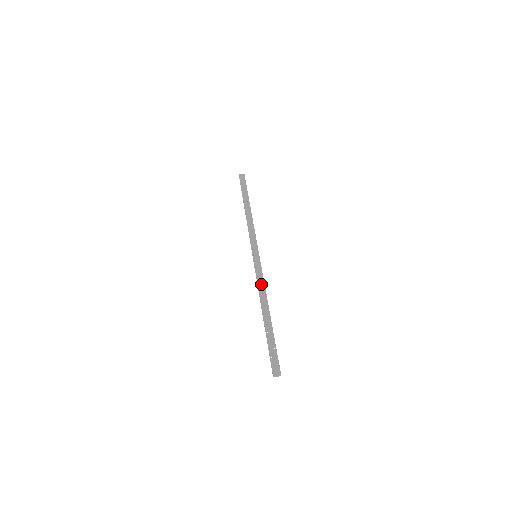
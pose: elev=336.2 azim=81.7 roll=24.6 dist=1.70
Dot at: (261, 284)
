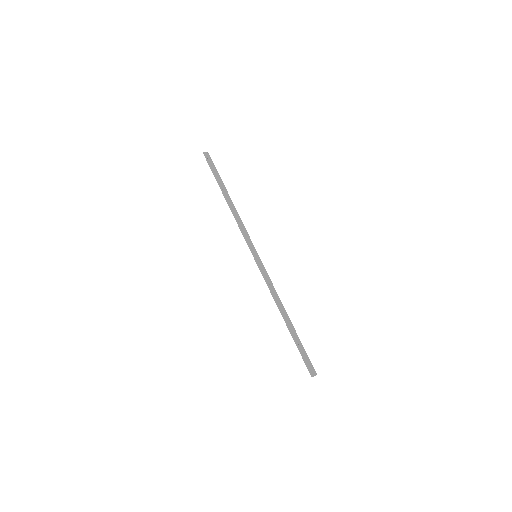
Dot at: (272, 287)
